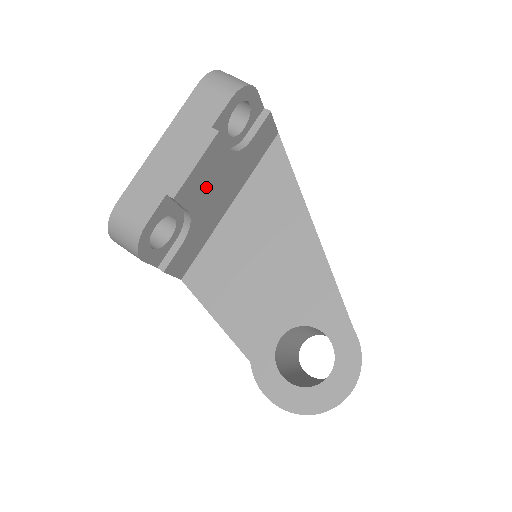
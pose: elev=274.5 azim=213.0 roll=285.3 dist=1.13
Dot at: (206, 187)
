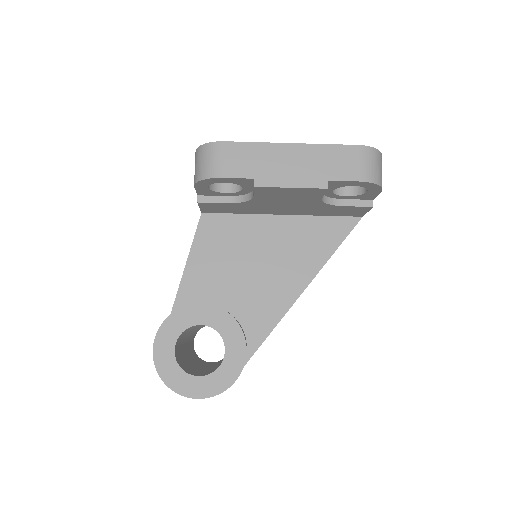
Dot at: (281, 198)
